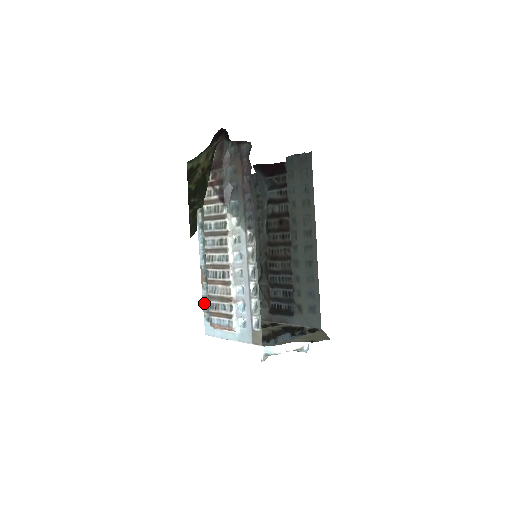
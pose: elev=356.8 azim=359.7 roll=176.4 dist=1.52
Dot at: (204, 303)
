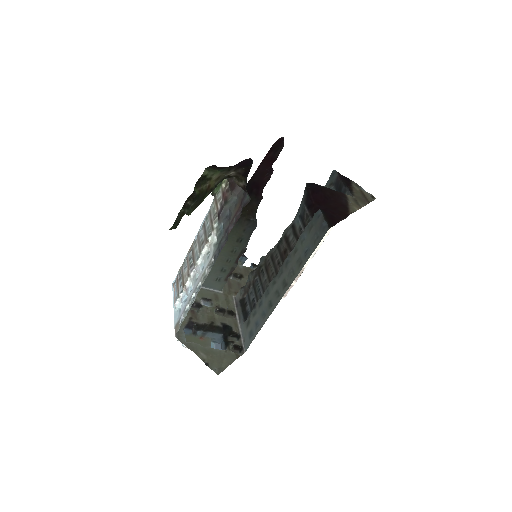
Dot at: occluded
